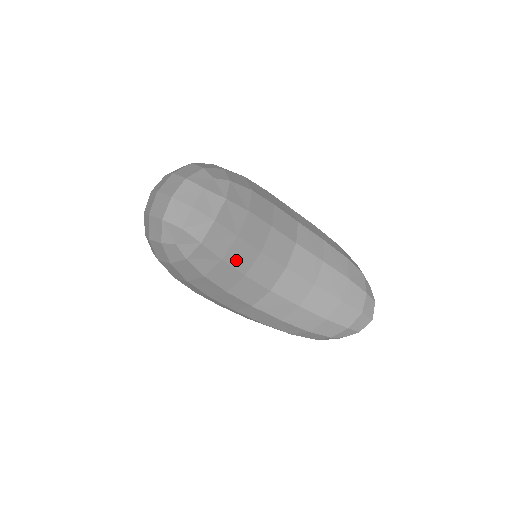
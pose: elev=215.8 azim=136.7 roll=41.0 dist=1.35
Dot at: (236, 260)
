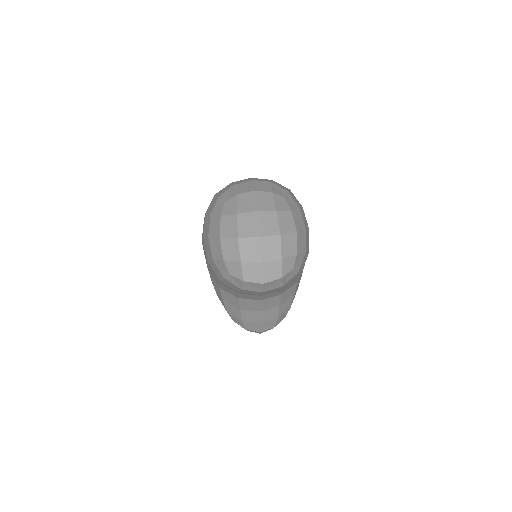
Dot at: (245, 293)
